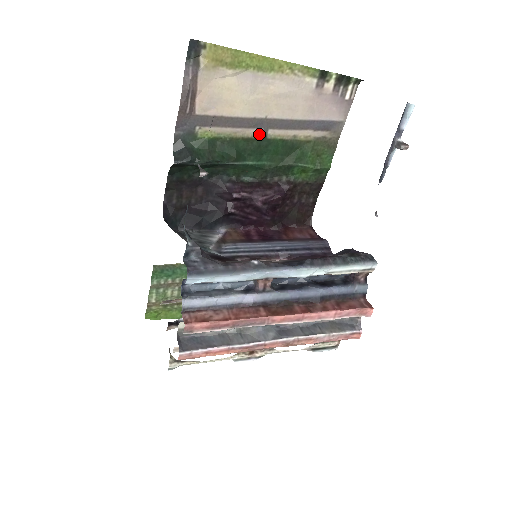
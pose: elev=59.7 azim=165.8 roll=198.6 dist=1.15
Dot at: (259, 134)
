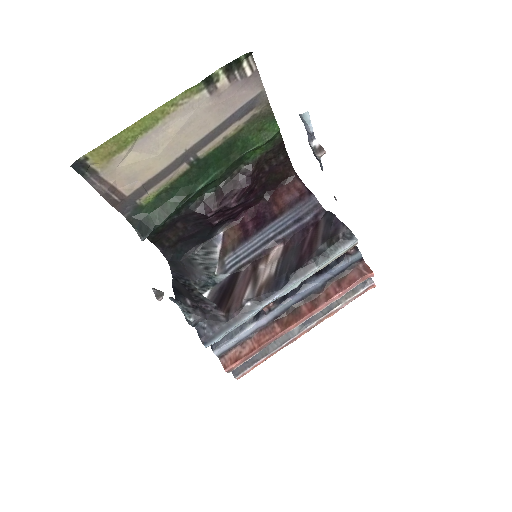
Dot at: (191, 162)
